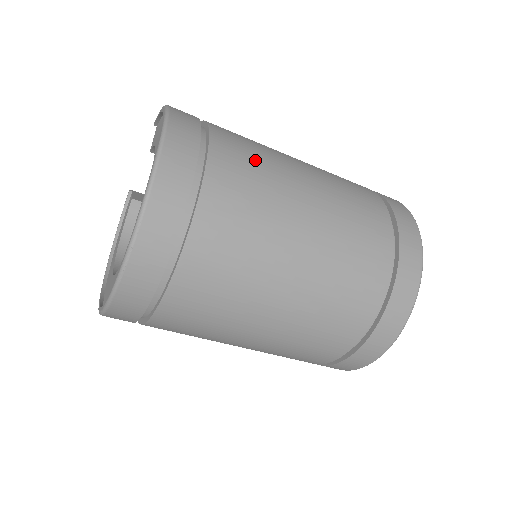
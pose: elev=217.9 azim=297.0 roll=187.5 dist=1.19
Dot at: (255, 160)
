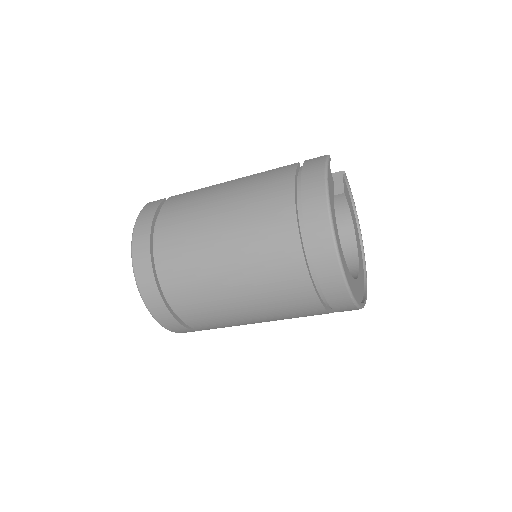
Dot at: (186, 259)
